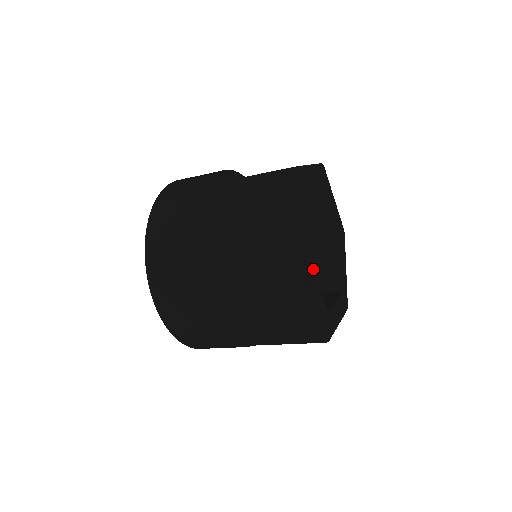
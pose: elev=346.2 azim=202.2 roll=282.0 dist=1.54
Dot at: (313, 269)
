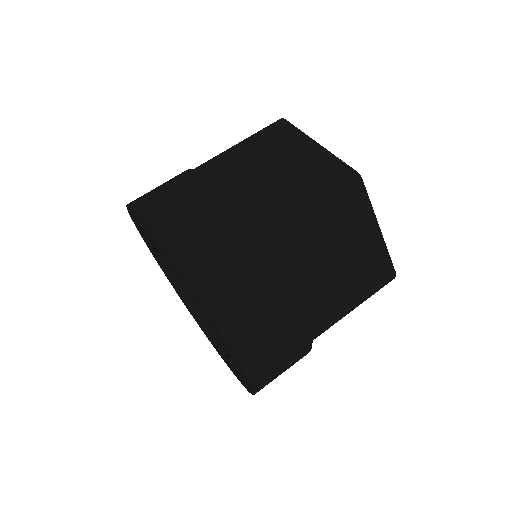
Dot at: occluded
